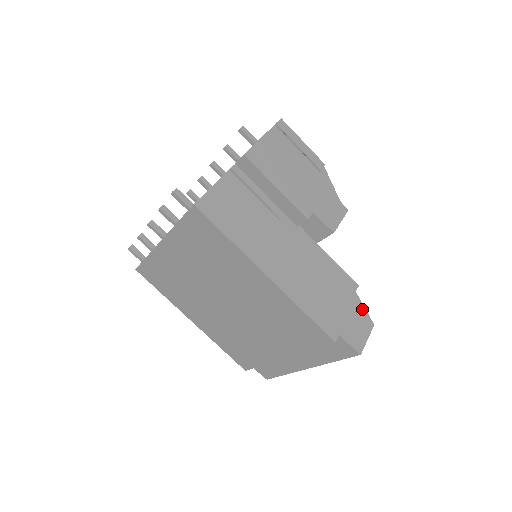
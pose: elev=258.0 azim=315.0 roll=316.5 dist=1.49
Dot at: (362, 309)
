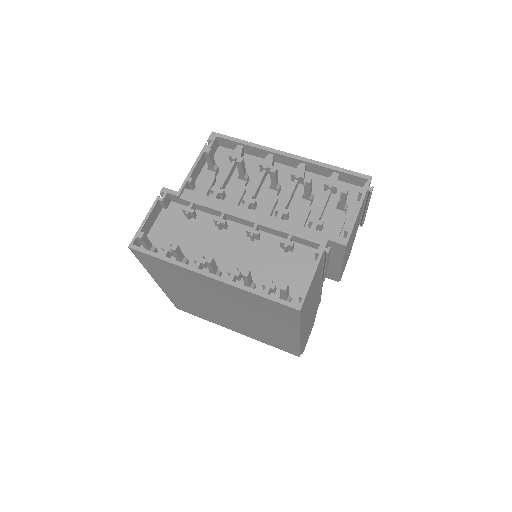
Dot at: occluded
